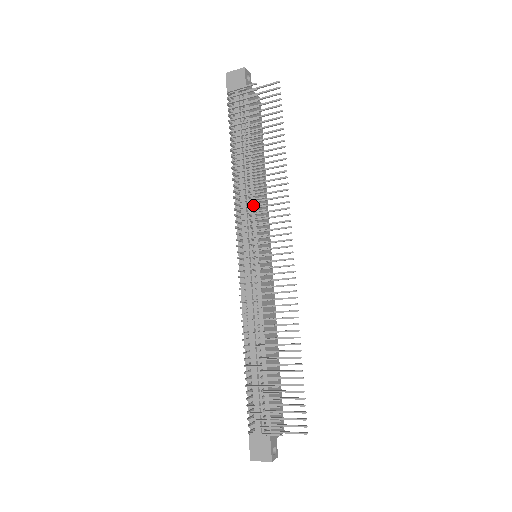
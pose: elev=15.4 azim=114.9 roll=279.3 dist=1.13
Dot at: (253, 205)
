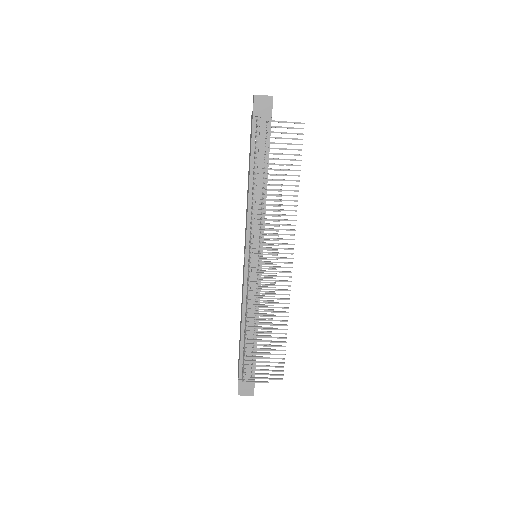
Dot at: (270, 225)
